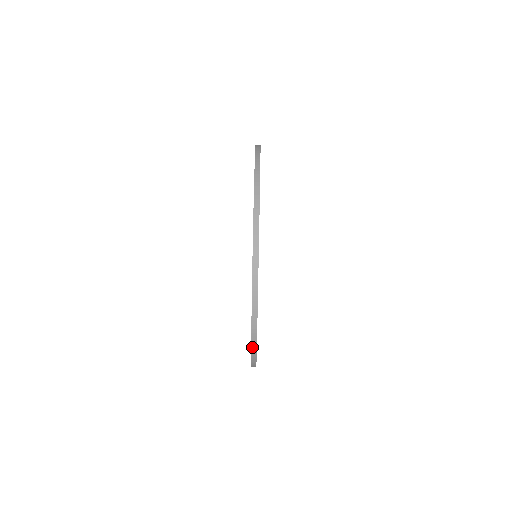
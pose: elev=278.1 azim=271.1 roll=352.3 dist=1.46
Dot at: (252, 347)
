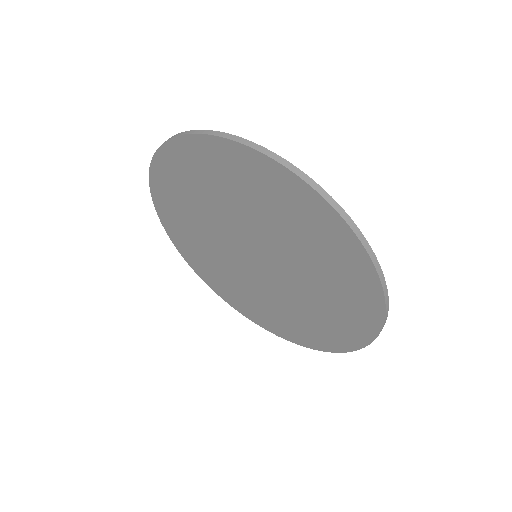
Dot at: (259, 151)
